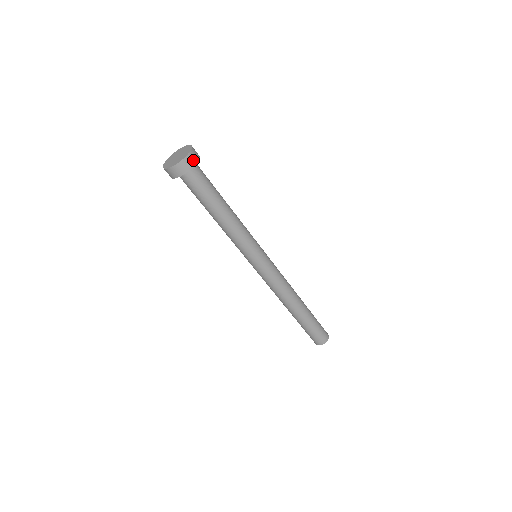
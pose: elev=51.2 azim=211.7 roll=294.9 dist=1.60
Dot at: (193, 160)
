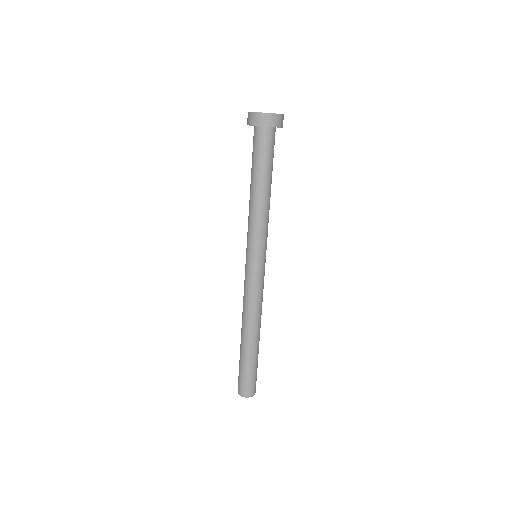
Dot at: (282, 123)
